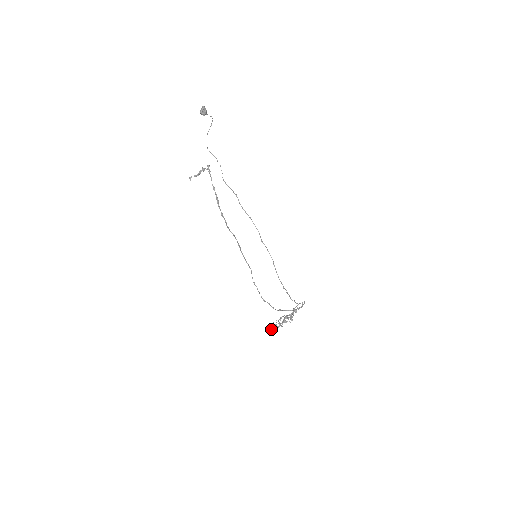
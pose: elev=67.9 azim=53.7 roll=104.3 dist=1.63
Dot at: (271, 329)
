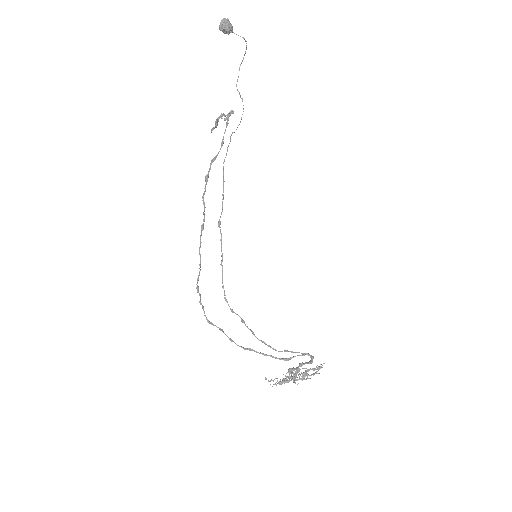
Dot at: (271, 379)
